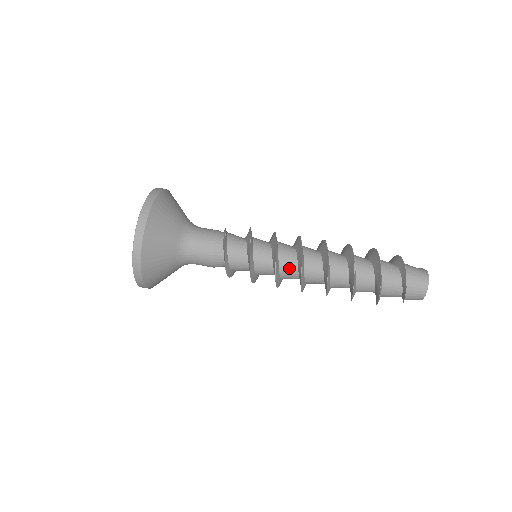
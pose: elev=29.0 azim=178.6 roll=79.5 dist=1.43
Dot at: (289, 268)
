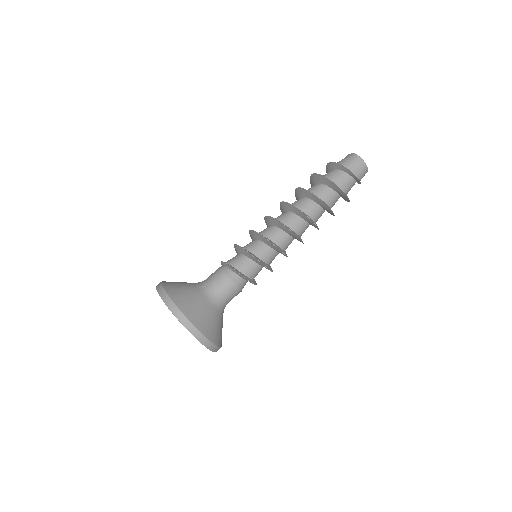
Dot at: (282, 239)
